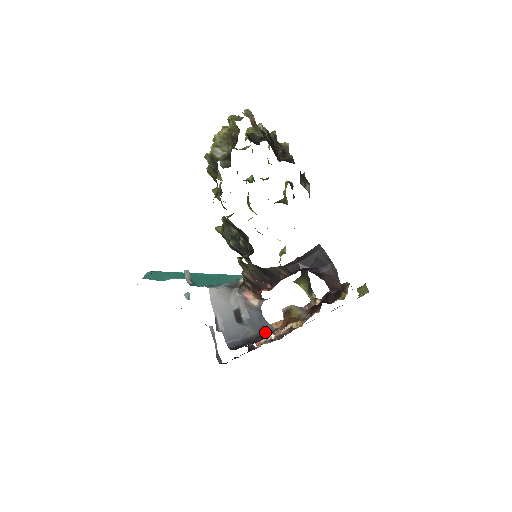
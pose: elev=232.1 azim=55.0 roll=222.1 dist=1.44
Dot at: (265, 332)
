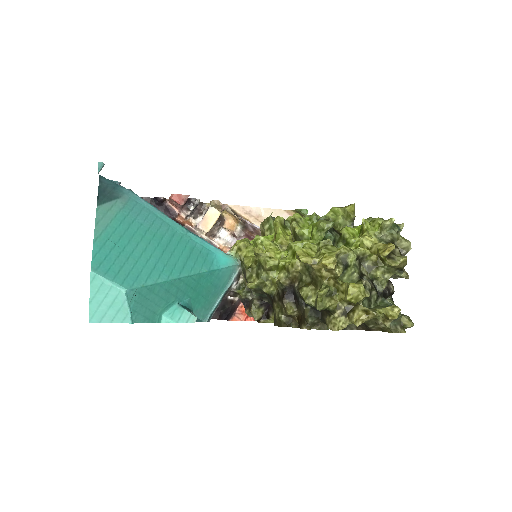
Dot at: occluded
